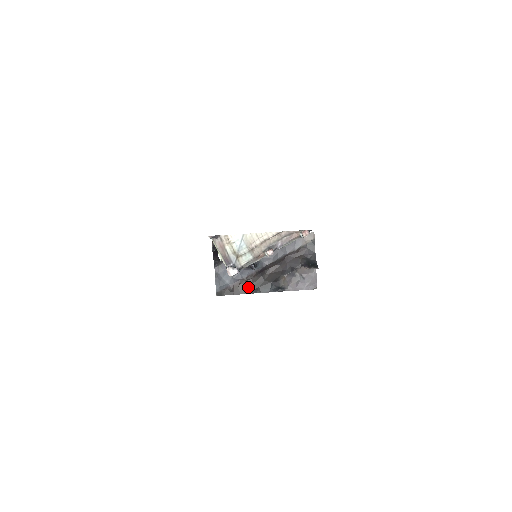
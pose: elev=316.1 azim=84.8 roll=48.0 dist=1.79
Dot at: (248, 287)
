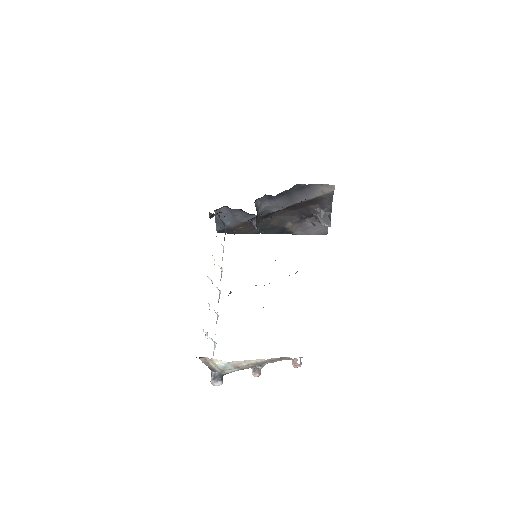
Dot at: (251, 228)
